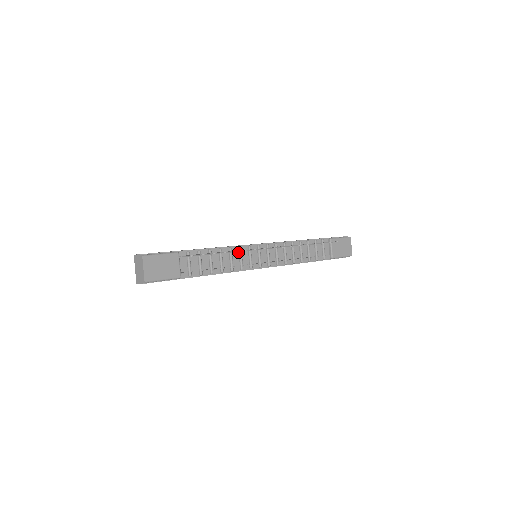
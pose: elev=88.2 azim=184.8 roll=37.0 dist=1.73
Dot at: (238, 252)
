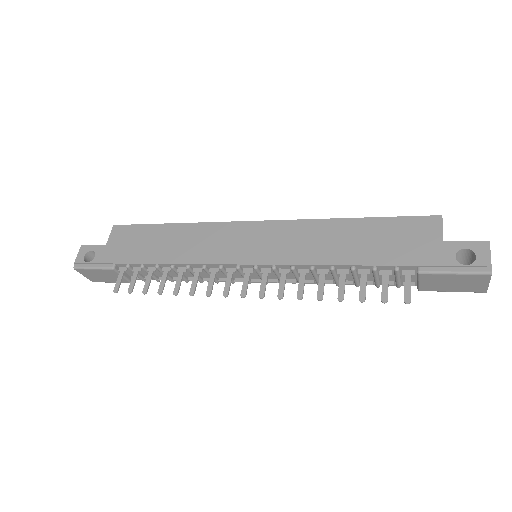
Dot at: occluded
